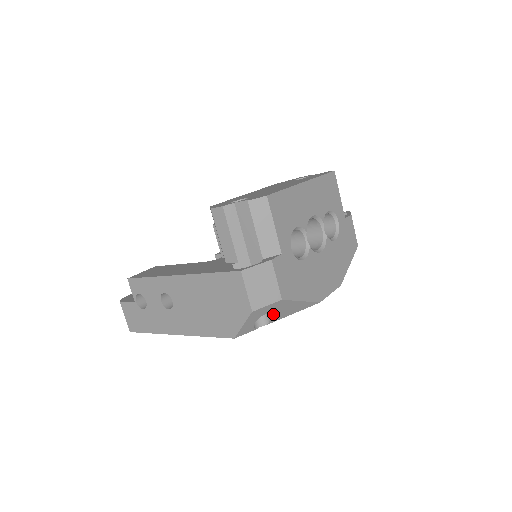
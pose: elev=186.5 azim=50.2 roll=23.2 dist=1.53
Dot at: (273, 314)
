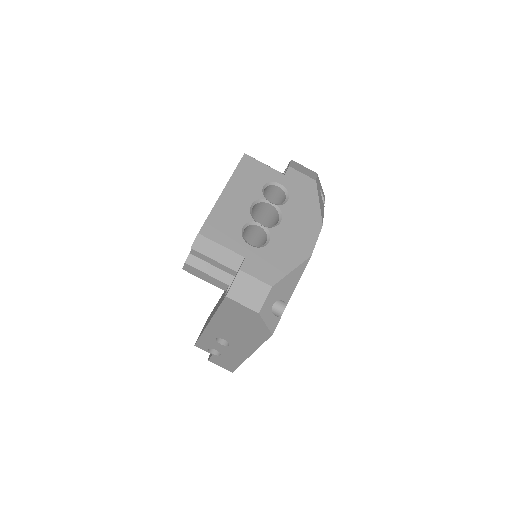
Dot at: (280, 298)
